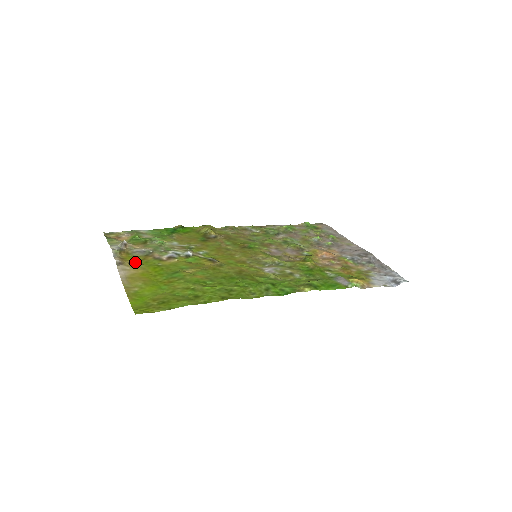
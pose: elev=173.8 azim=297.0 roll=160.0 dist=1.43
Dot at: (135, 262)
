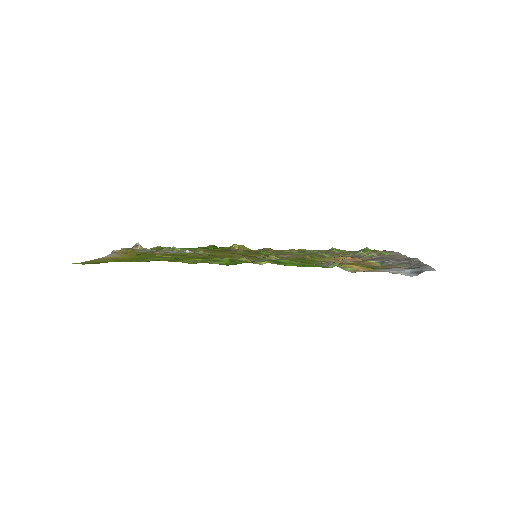
Dot at: (131, 254)
